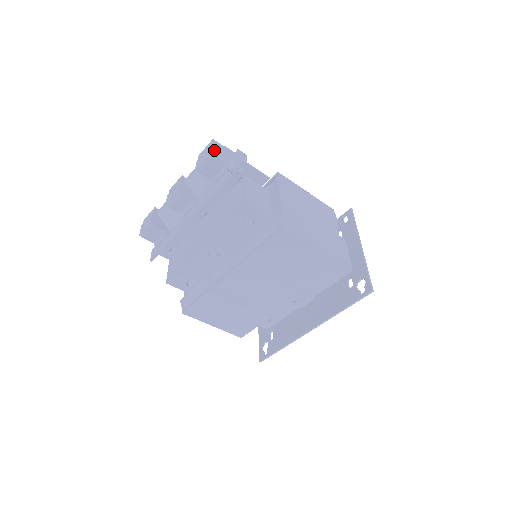
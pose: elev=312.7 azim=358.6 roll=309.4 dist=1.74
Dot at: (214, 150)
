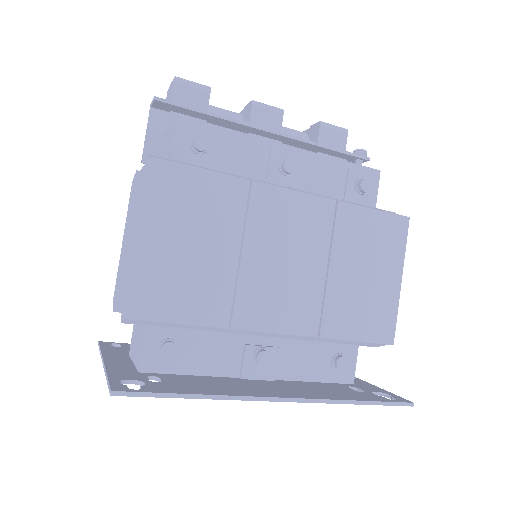
Dot at: occluded
